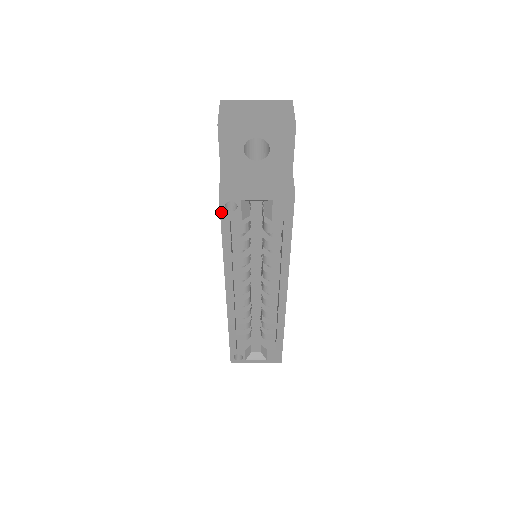
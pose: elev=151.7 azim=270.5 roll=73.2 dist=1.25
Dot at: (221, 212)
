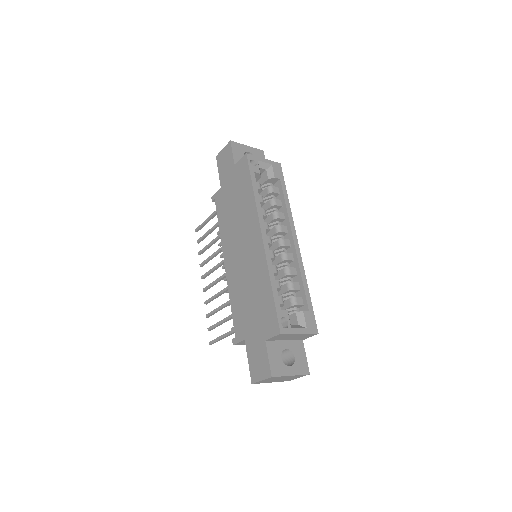
Dot at: (249, 165)
